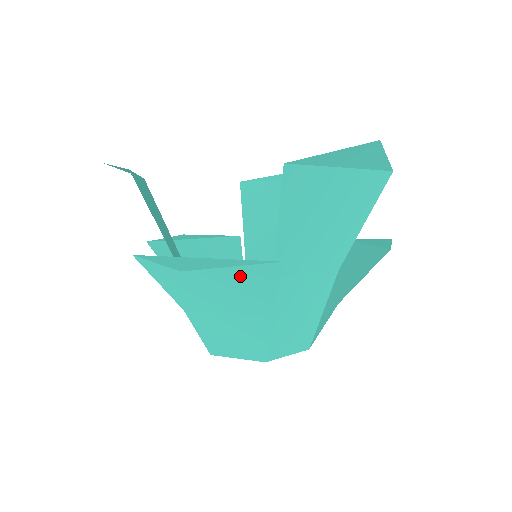
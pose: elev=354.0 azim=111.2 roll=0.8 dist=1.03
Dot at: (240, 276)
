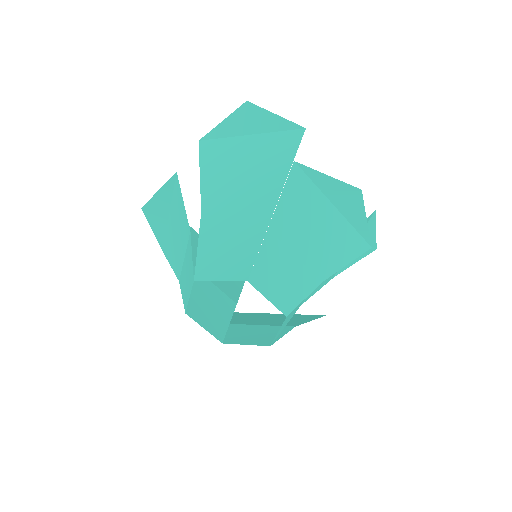
Dot at: (176, 209)
